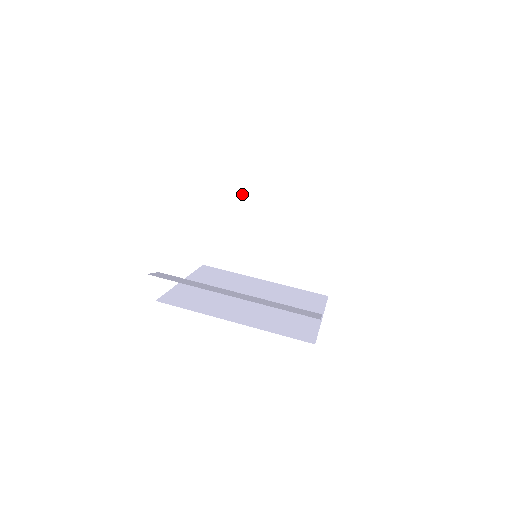
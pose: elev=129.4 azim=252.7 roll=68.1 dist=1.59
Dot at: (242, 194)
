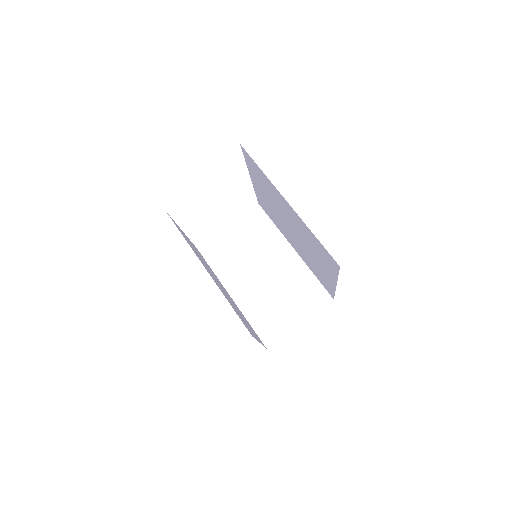
Dot at: (274, 225)
